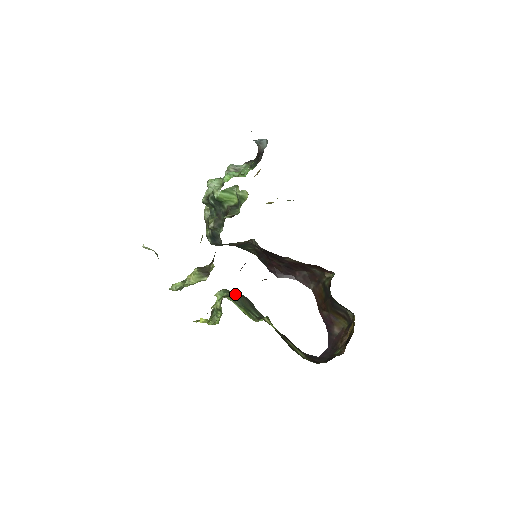
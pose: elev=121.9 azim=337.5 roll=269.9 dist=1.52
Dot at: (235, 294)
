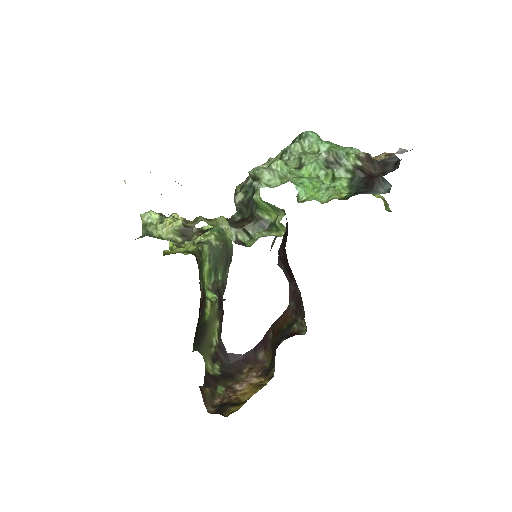
Dot at: (219, 247)
